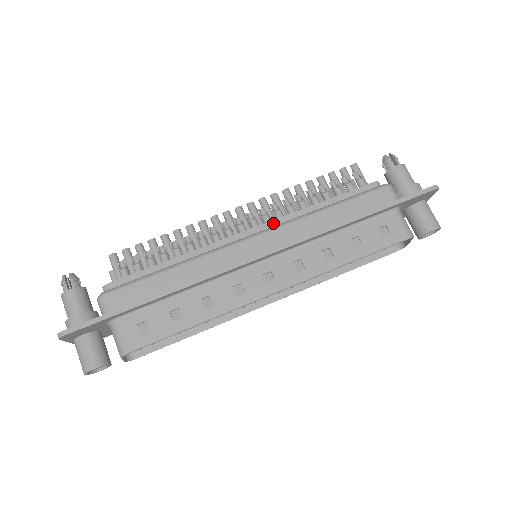
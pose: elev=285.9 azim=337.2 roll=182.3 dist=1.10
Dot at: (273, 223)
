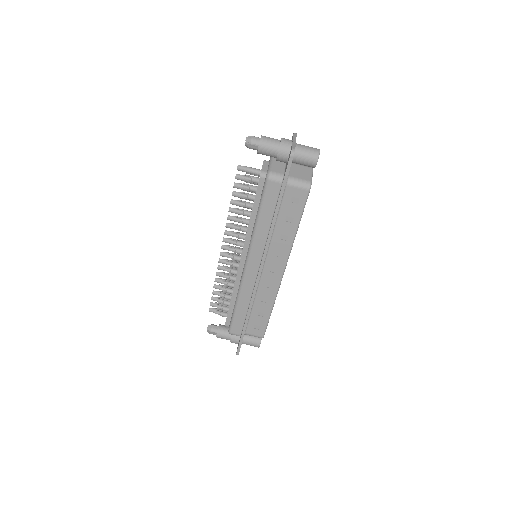
Dot at: (245, 247)
